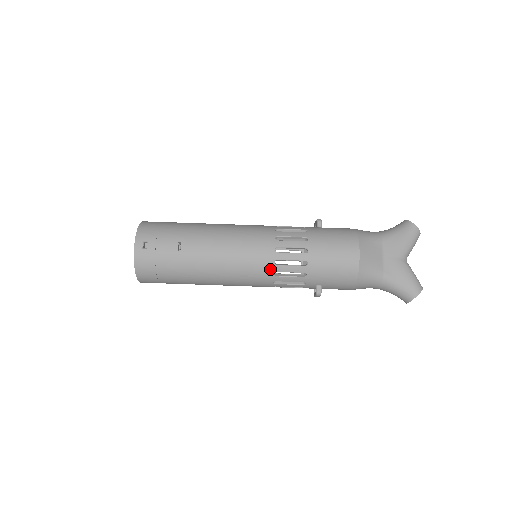
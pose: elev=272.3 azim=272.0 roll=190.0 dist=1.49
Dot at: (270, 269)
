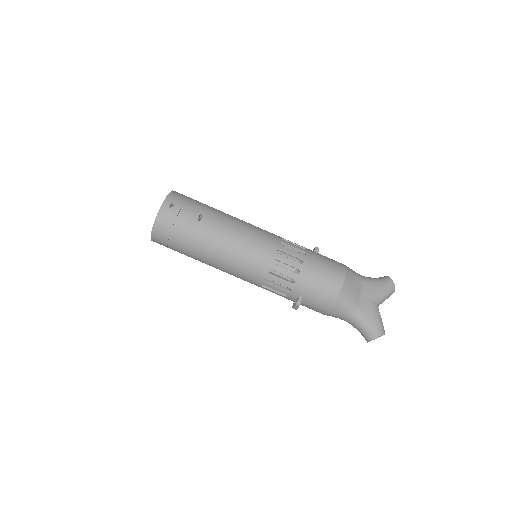
Dot at: (267, 265)
